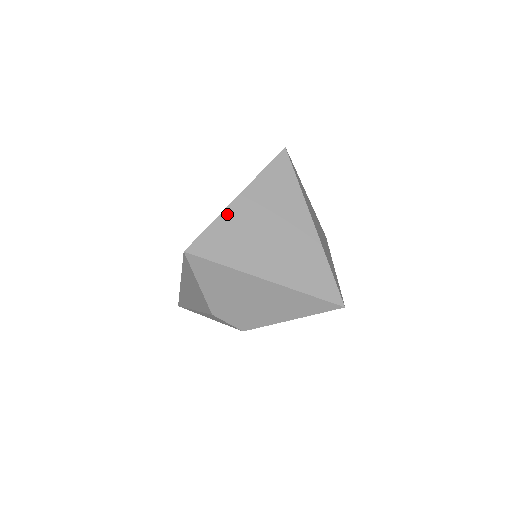
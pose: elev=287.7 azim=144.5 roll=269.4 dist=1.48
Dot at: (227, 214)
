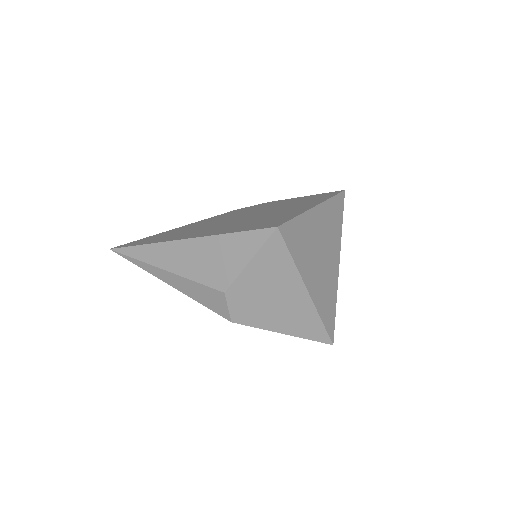
Dot at: (308, 216)
